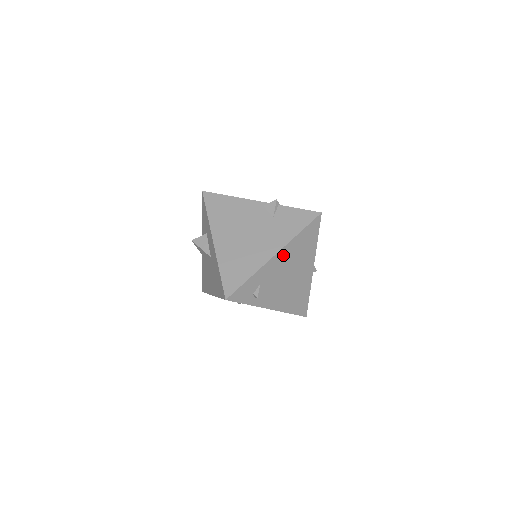
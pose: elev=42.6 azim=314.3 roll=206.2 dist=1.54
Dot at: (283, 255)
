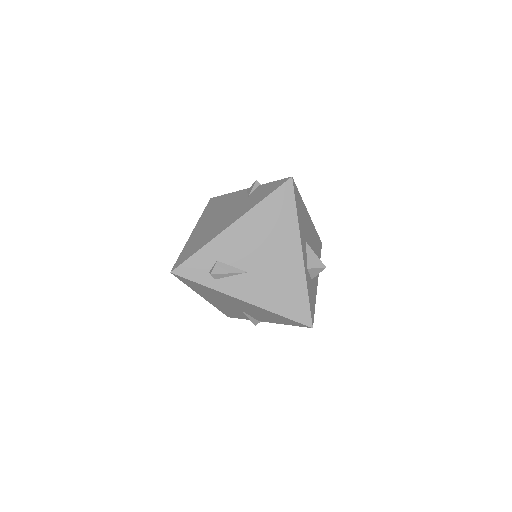
Dot at: (244, 227)
